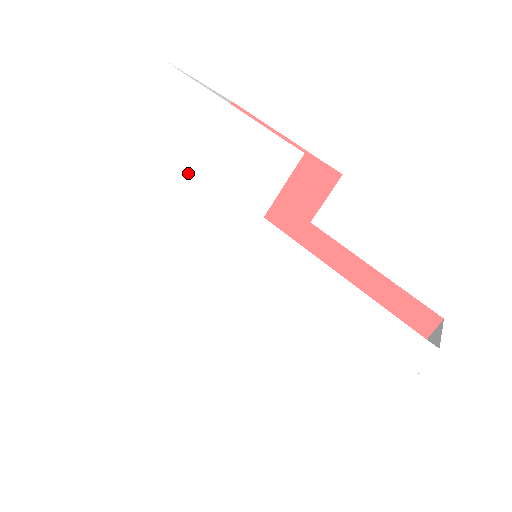
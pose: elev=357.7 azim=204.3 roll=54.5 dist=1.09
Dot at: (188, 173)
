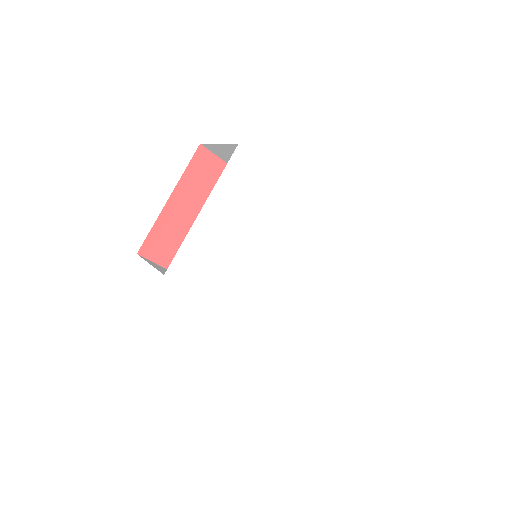
Dot at: (255, 218)
